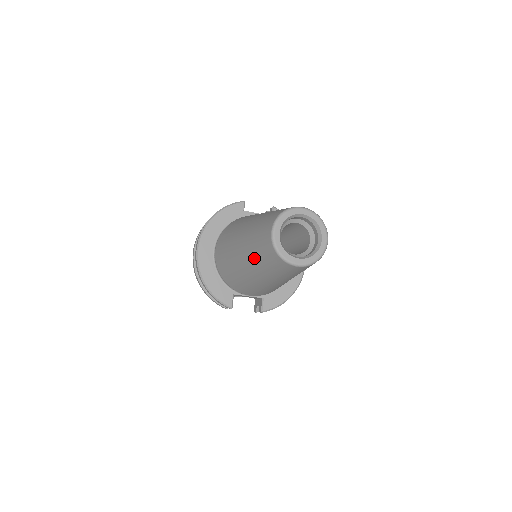
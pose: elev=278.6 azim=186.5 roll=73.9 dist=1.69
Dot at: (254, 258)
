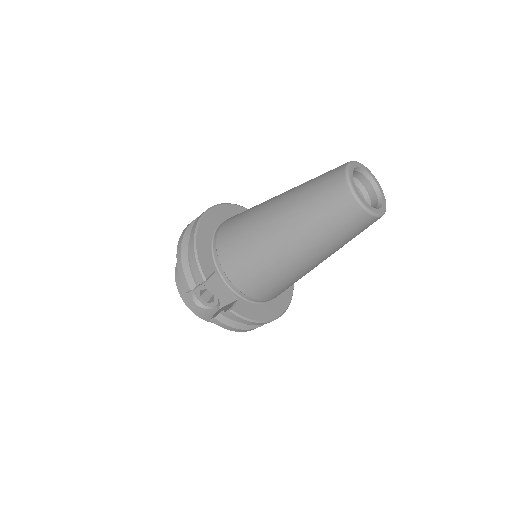
Dot at: (301, 197)
